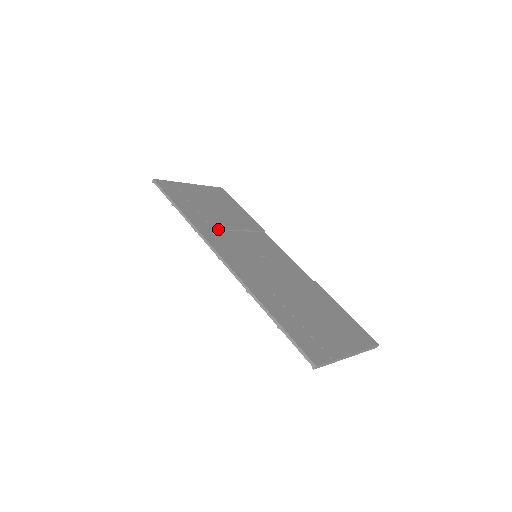
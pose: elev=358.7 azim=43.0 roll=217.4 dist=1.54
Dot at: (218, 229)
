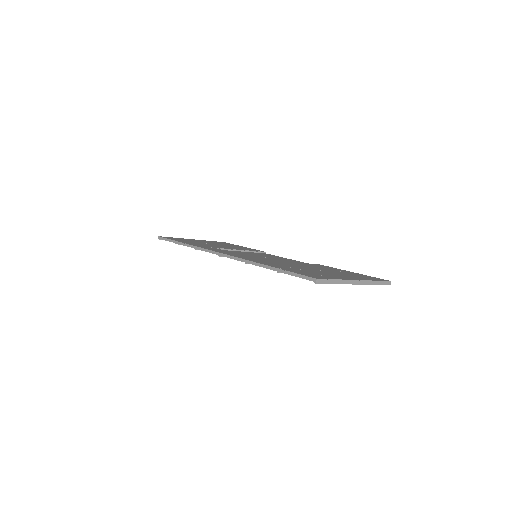
Dot at: (218, 248)
